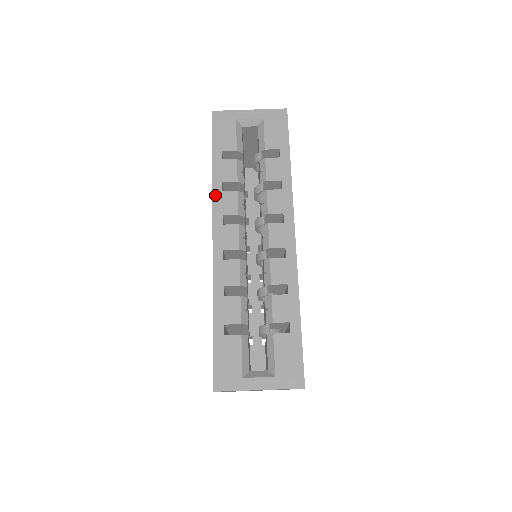
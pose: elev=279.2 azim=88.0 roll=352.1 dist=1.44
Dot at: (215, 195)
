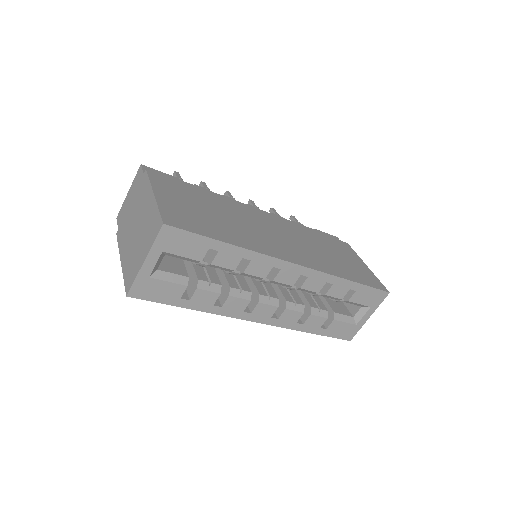
Dot at: (222, 313)
